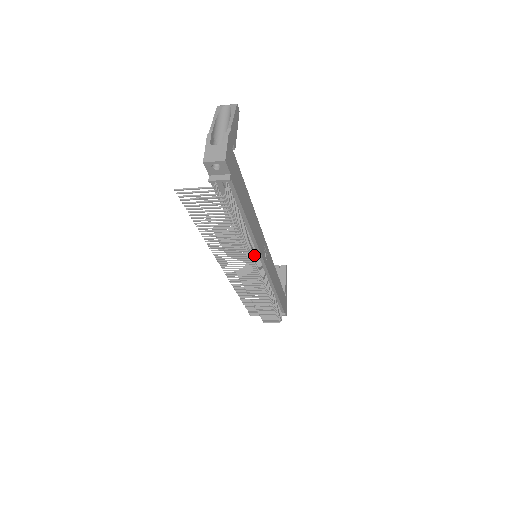
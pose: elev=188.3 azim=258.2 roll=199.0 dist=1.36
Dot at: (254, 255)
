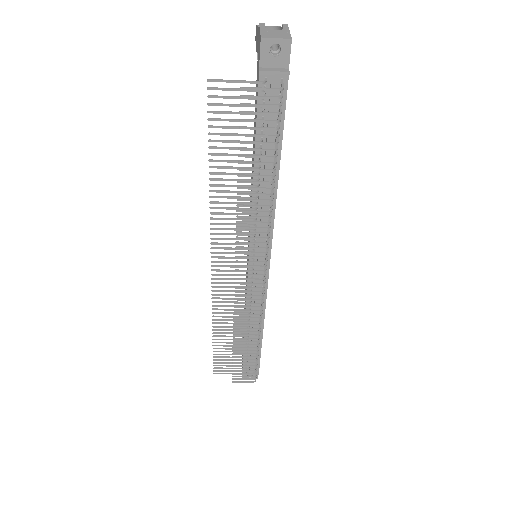
Dot at: occluded
